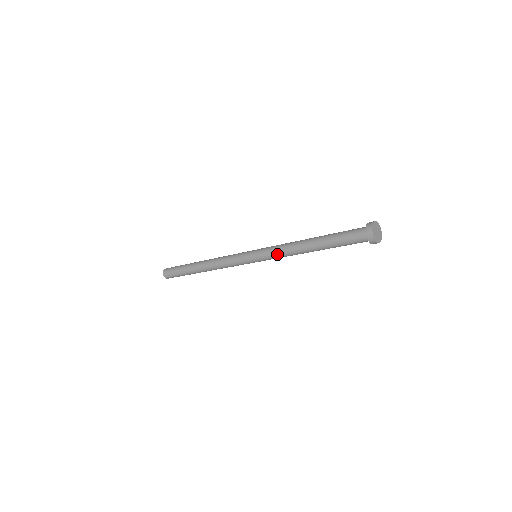
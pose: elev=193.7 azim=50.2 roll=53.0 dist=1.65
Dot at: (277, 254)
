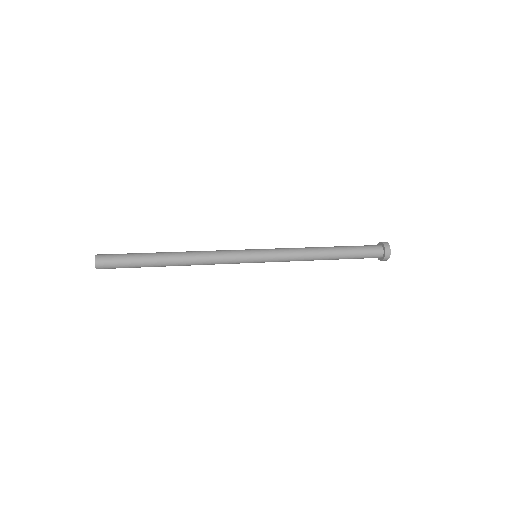
Dot at: (289, 259)
